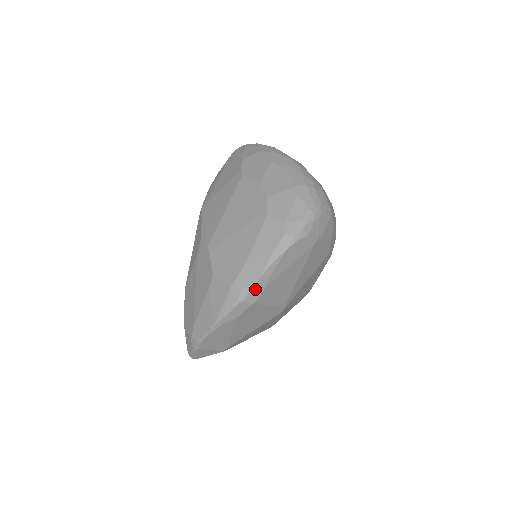
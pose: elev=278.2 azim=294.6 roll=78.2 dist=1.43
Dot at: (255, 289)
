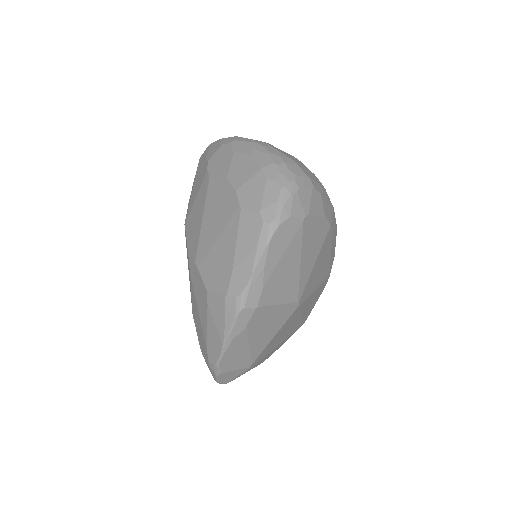
Dot at: (251, 292)
